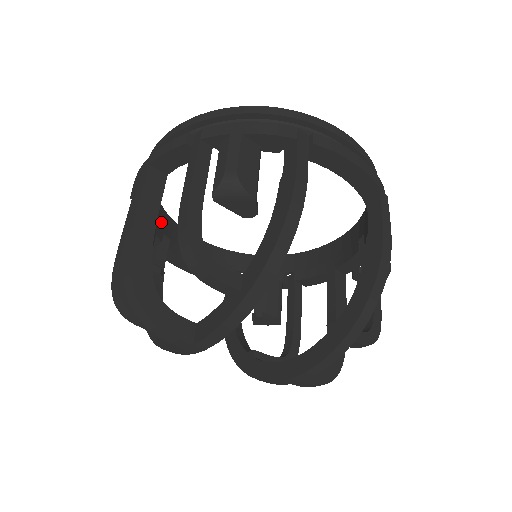
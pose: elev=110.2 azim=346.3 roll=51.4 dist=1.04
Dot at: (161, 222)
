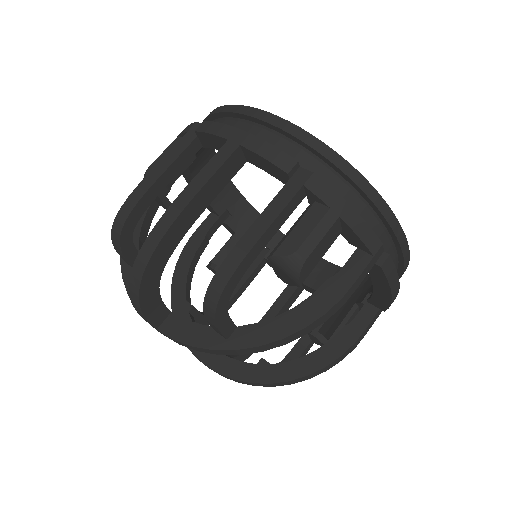
Dot at: occluded
